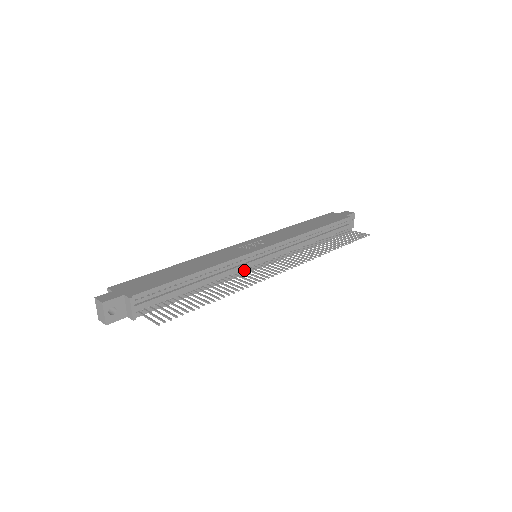
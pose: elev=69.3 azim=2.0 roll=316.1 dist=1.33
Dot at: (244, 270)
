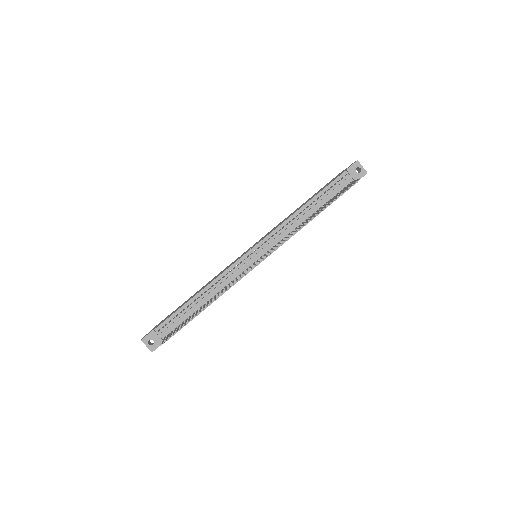
Dot at: (242, 274)
